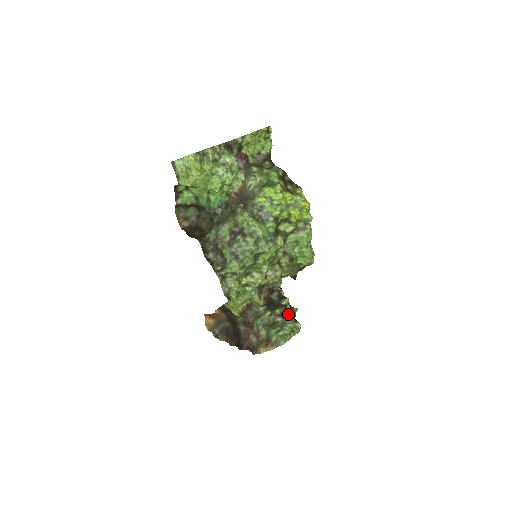
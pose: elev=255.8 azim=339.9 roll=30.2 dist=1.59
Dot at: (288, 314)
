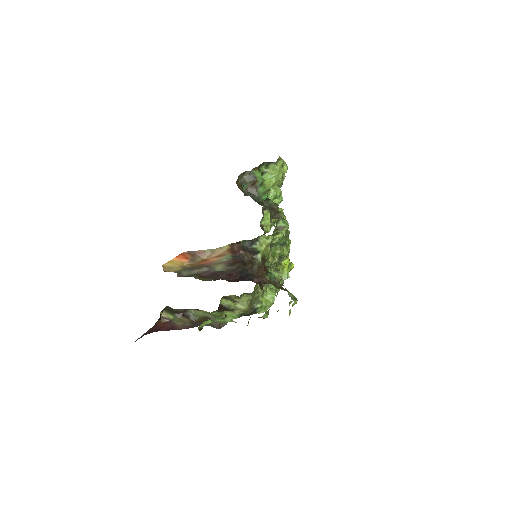
Dot at: occluded
